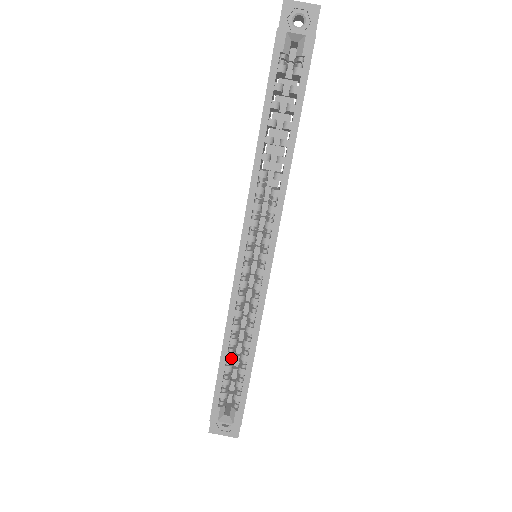
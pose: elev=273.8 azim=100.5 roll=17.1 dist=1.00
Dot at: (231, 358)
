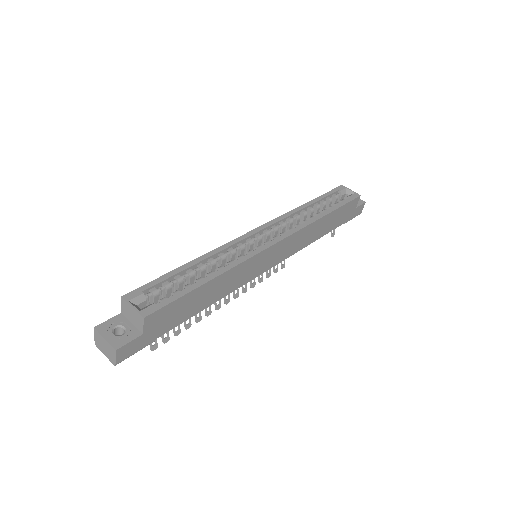
Dot at: (189, 274)
